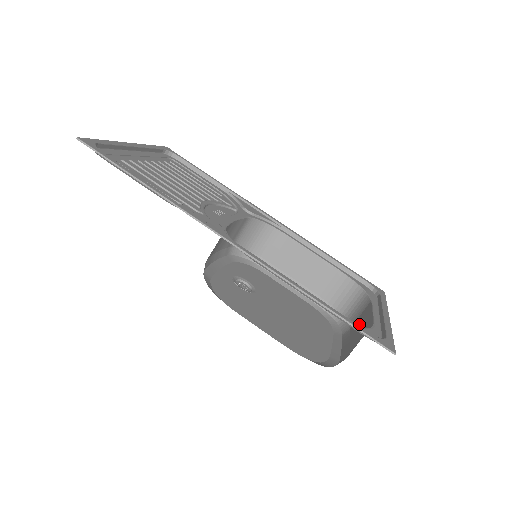
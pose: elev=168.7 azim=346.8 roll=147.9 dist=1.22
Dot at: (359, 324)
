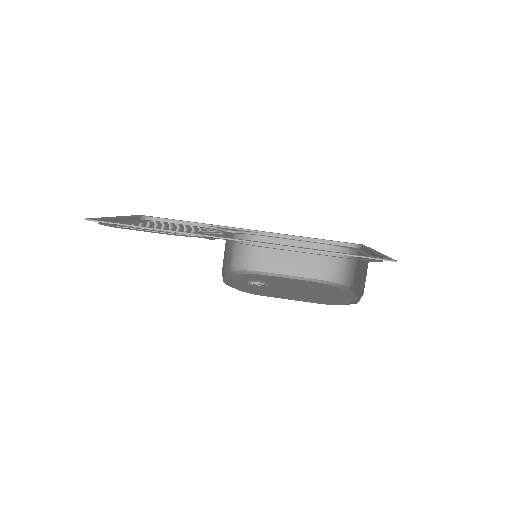
Dot at: (358, 271)
